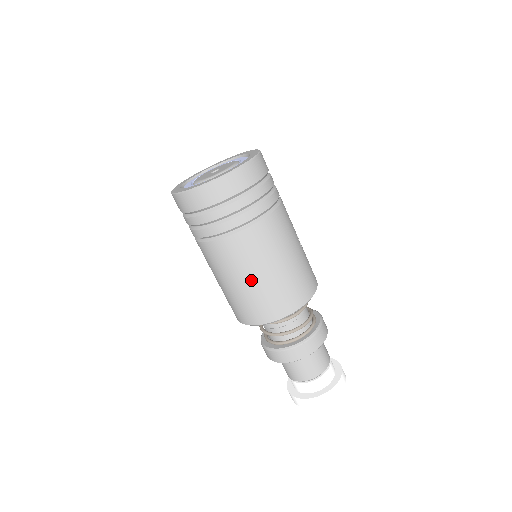
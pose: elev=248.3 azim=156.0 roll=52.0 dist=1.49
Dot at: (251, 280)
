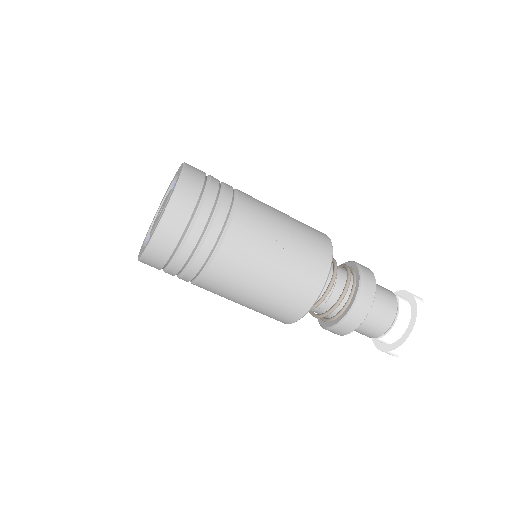
Dot at: (242, 304)
